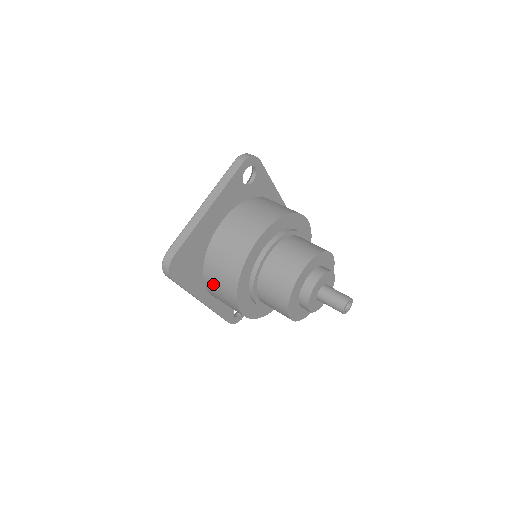
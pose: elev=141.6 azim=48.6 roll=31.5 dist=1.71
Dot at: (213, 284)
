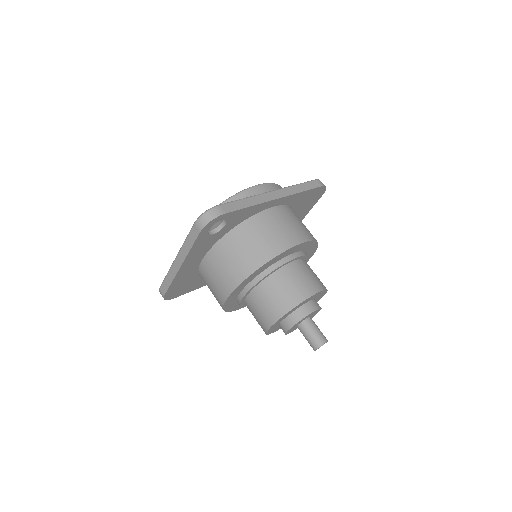
Dot at: occluded
